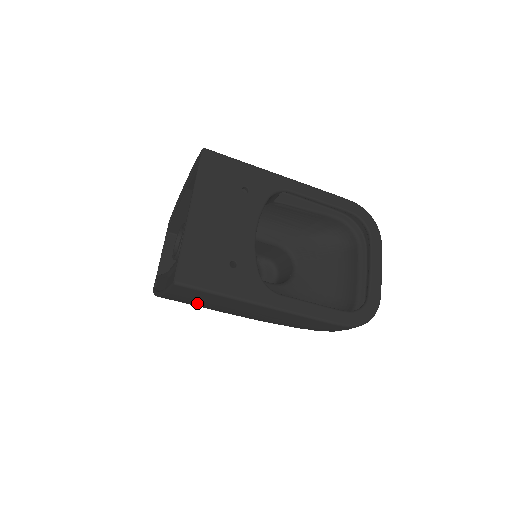
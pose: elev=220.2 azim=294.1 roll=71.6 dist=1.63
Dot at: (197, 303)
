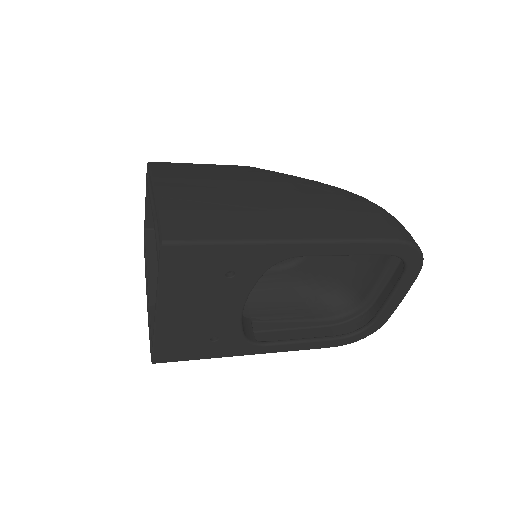
Dot at: occluded
